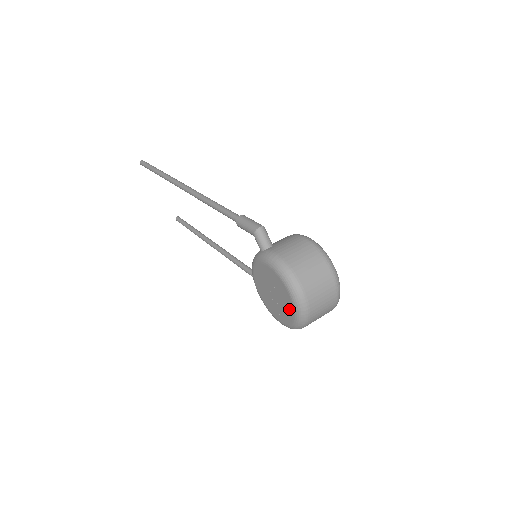
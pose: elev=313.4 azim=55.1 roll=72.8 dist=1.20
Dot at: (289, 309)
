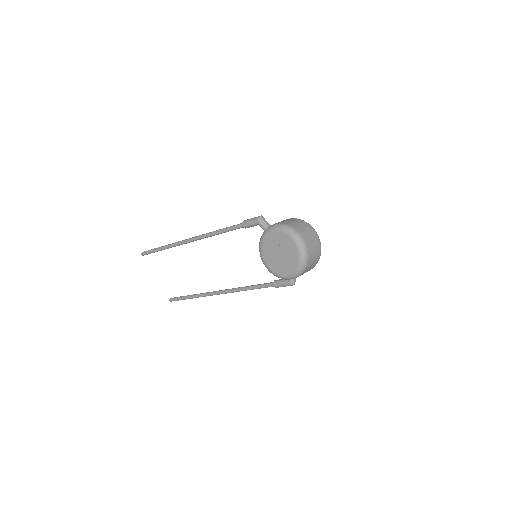
Dot at: (294, 253)
